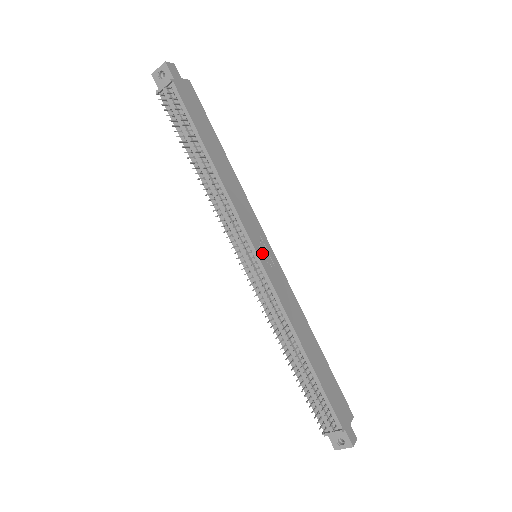
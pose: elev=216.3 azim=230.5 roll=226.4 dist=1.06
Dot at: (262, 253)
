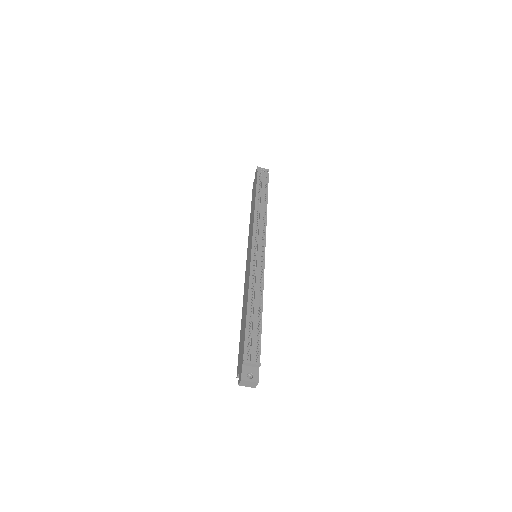
Dot at: occluded
